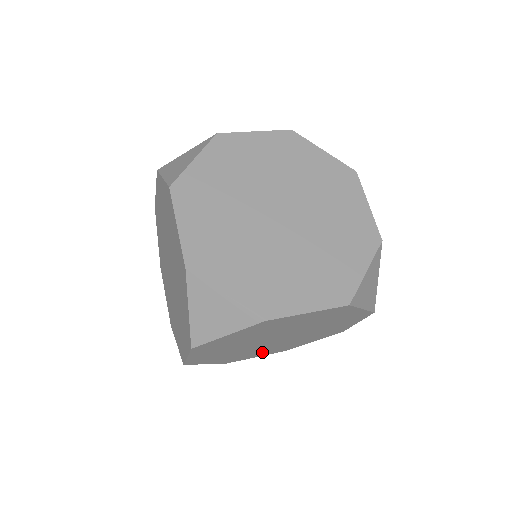
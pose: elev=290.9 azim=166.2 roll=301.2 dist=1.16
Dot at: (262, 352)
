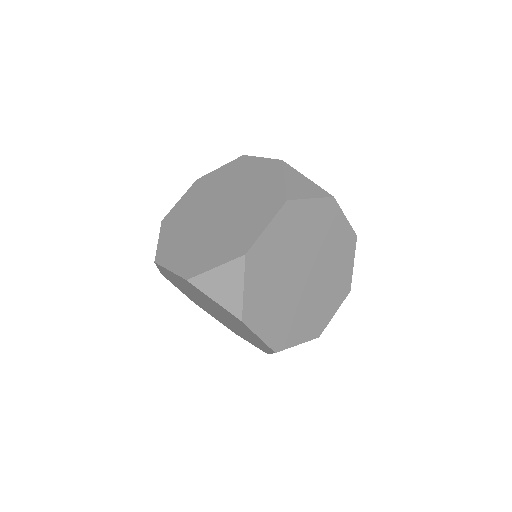
Dot at: (241, 335)
